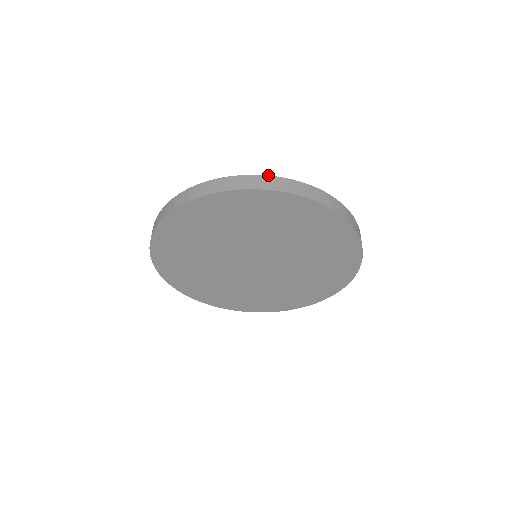
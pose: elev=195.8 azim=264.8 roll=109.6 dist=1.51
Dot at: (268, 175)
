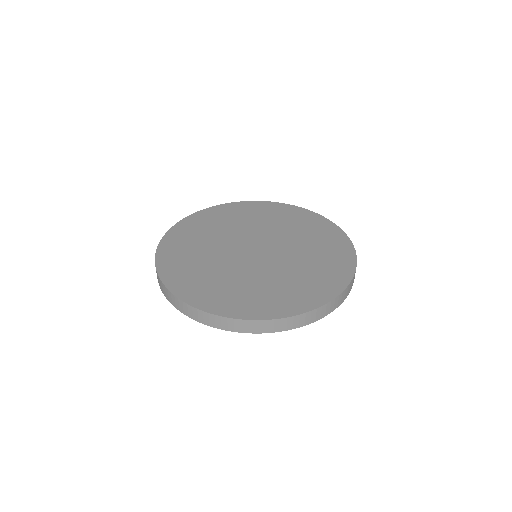
Dot at: (332, 300)
